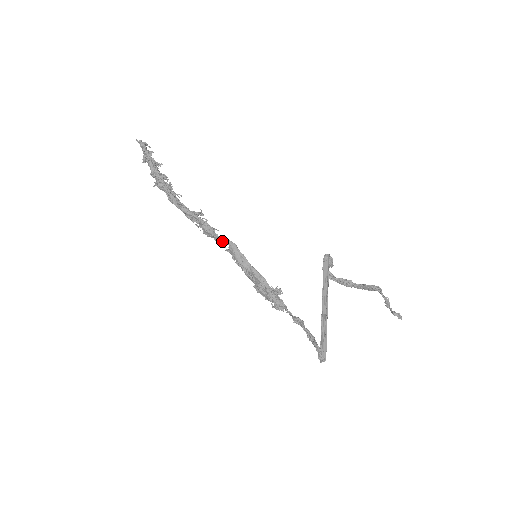
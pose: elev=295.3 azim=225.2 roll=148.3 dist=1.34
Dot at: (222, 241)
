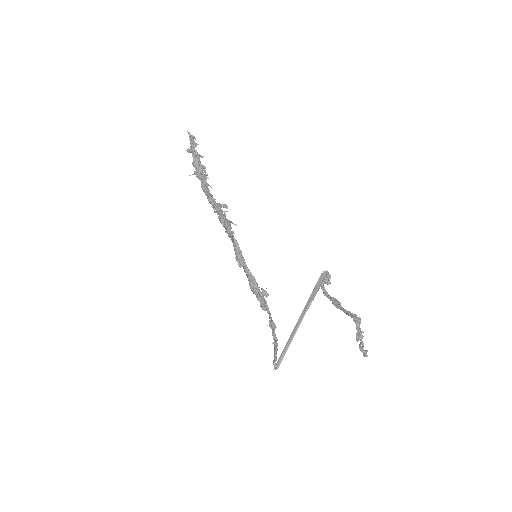
Dot at: (230, 235)
